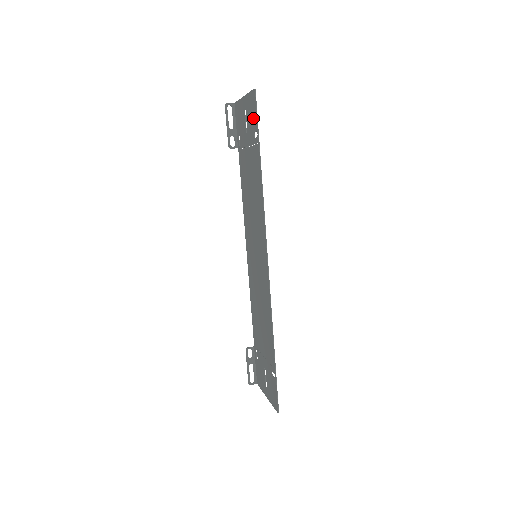
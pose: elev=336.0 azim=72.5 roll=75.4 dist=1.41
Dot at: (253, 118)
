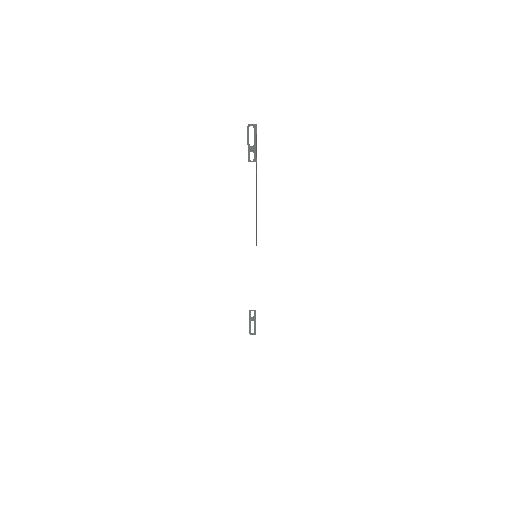
Dot at: occluded
